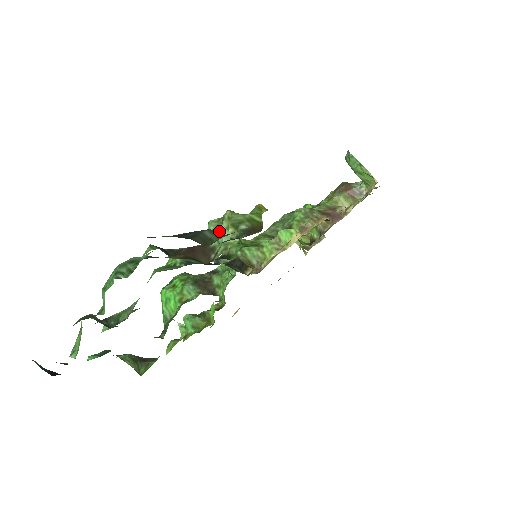
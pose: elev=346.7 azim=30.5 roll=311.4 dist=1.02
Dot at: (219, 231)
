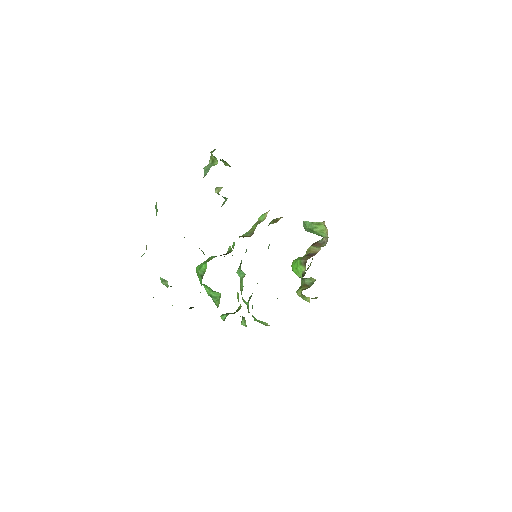
Dot at: (208, 166)
